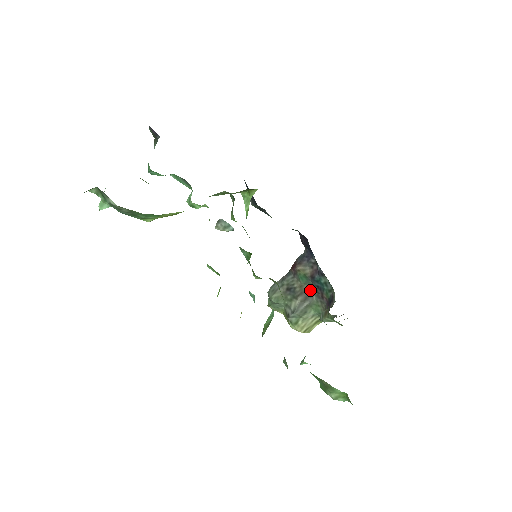
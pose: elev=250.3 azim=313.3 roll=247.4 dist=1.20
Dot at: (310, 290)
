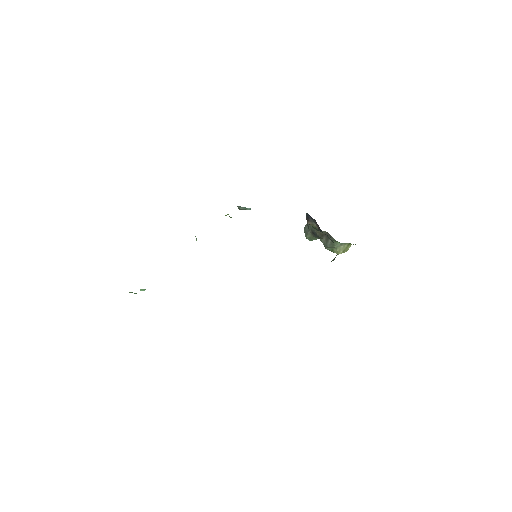
Dot at: (327, 233)
